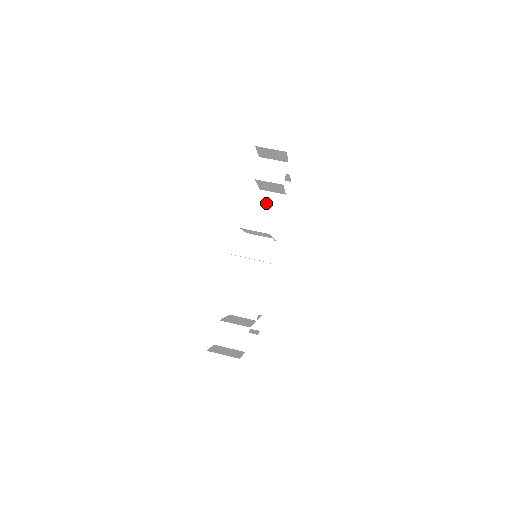
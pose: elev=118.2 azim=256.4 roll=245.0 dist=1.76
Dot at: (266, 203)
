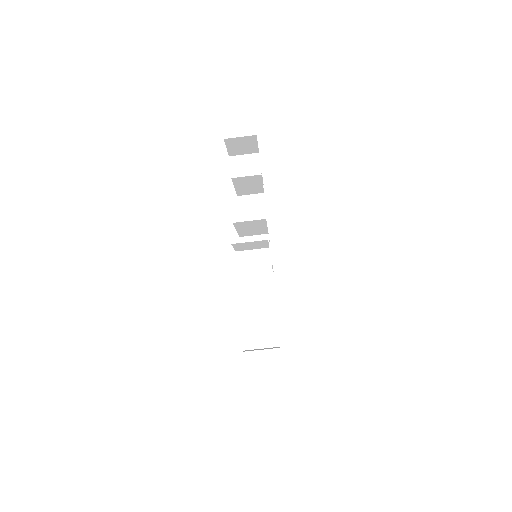
Dot at: (246, 212)
